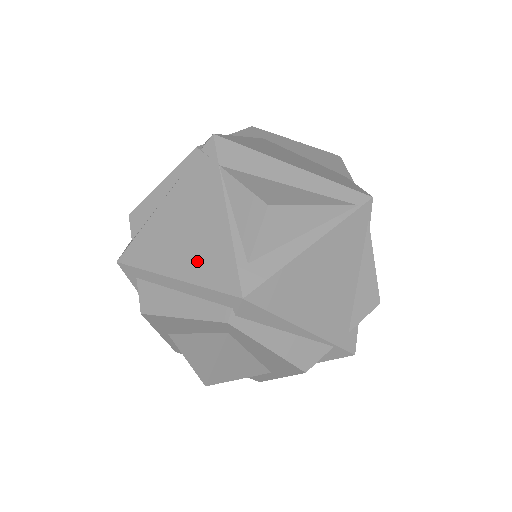
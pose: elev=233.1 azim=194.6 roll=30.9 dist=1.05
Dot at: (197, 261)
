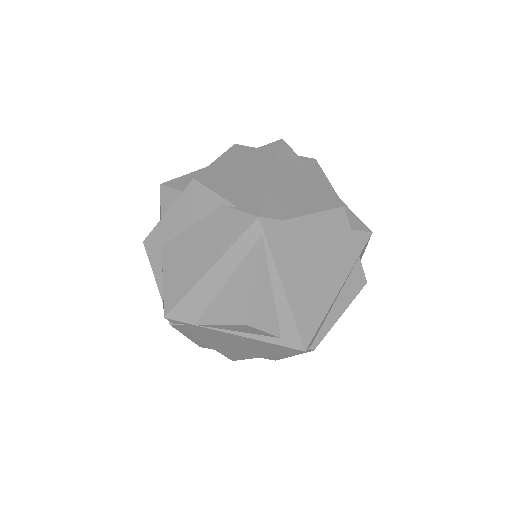
Dot at: (261, 350)
